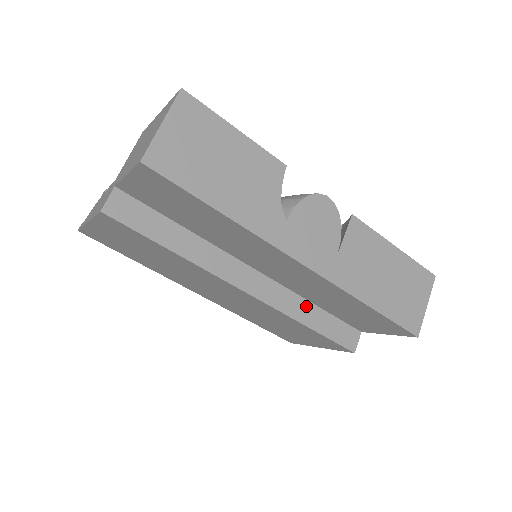
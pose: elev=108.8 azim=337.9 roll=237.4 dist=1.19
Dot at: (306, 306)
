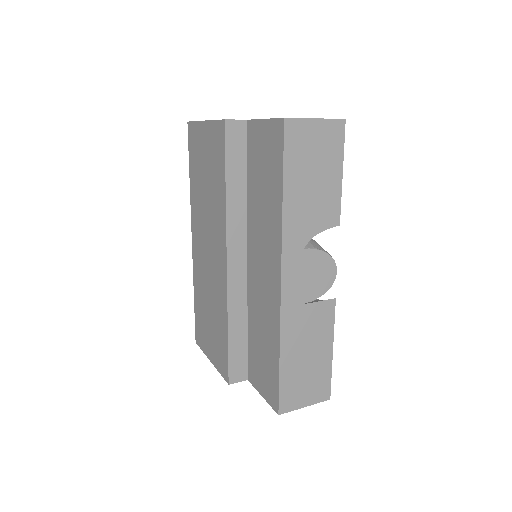
Dot at: (243, 319)
